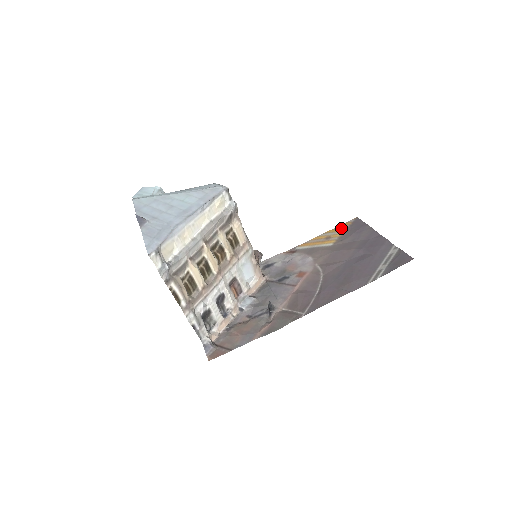
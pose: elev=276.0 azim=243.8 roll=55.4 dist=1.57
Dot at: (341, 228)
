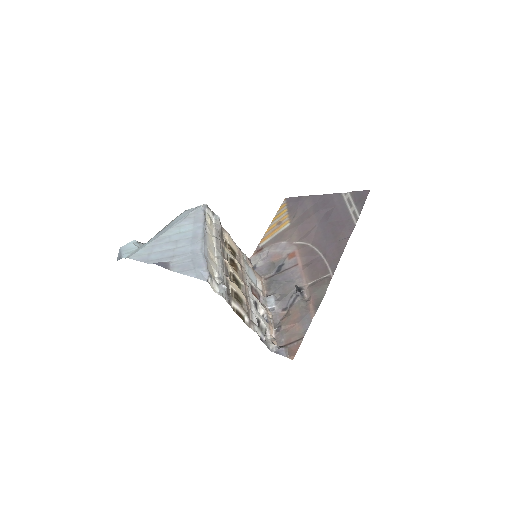
Dot at: (282, 211)
